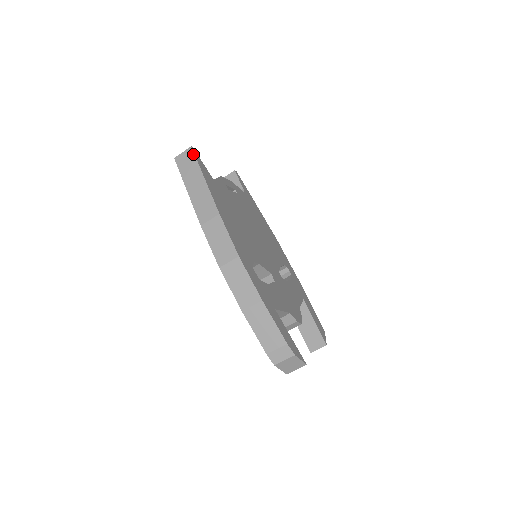
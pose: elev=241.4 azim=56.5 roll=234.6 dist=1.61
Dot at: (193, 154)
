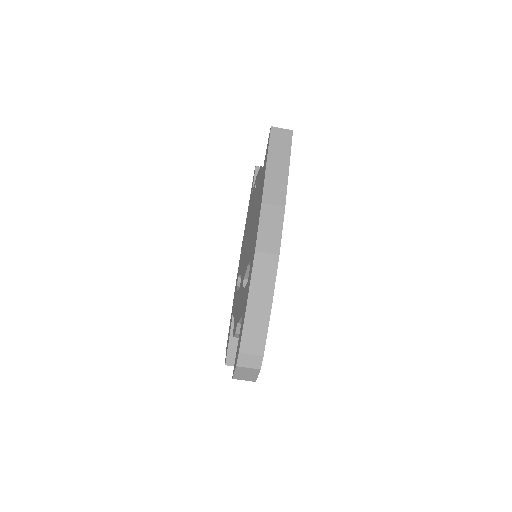
Dot at: (291, 138)
